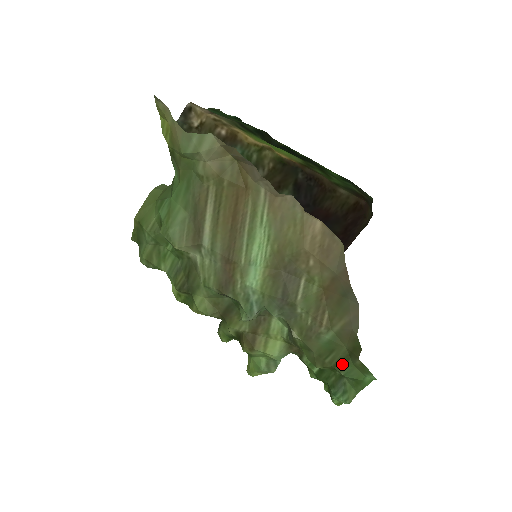
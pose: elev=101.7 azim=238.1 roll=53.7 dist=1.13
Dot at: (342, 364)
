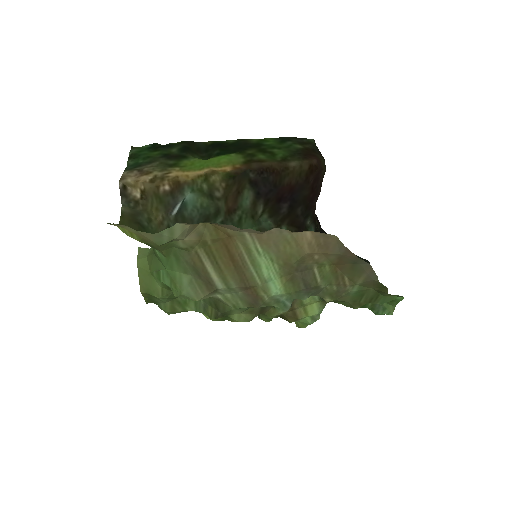
Dot at: (375, 299)
